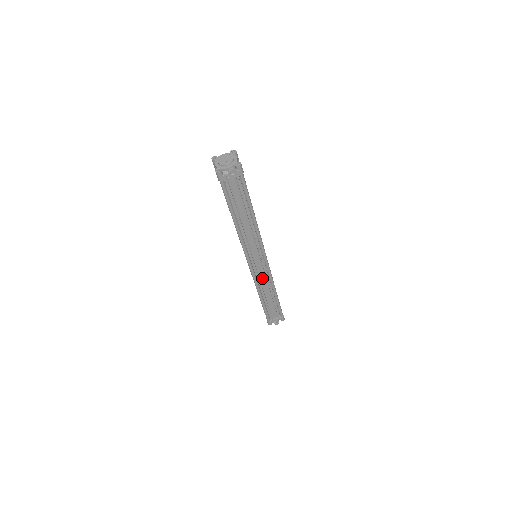
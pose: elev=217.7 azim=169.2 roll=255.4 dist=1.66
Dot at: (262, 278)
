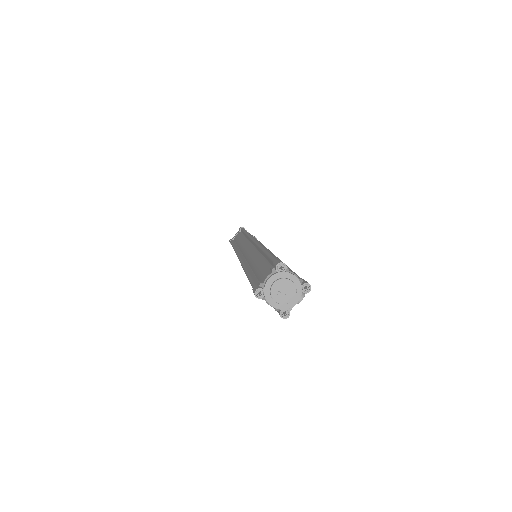
Dot at: occluded
